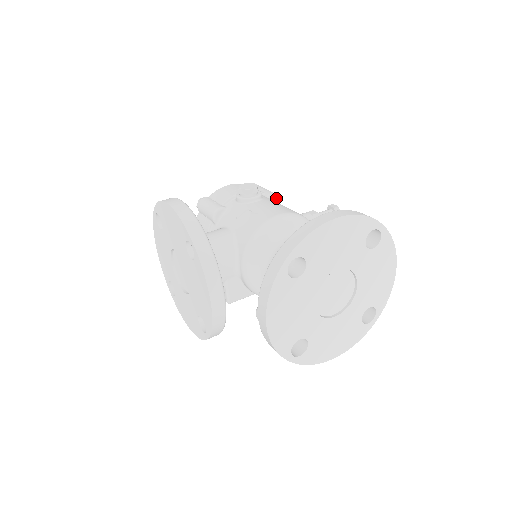
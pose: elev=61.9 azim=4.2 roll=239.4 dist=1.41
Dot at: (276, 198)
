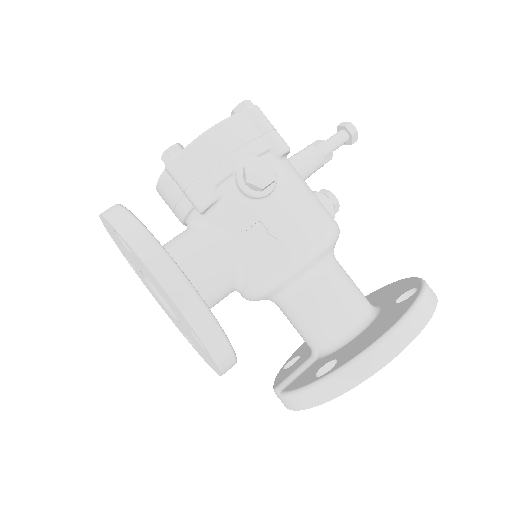
Dot at: (287, 153)
